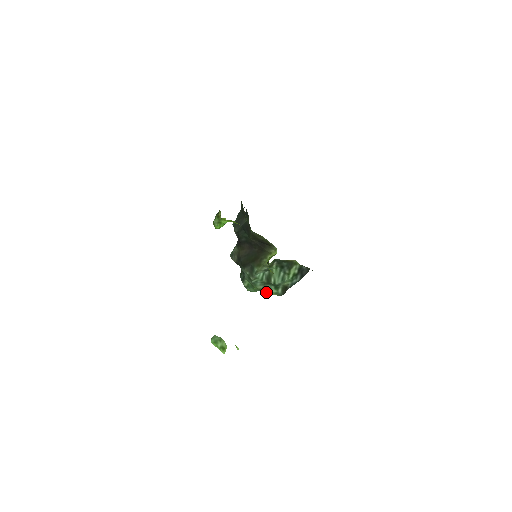
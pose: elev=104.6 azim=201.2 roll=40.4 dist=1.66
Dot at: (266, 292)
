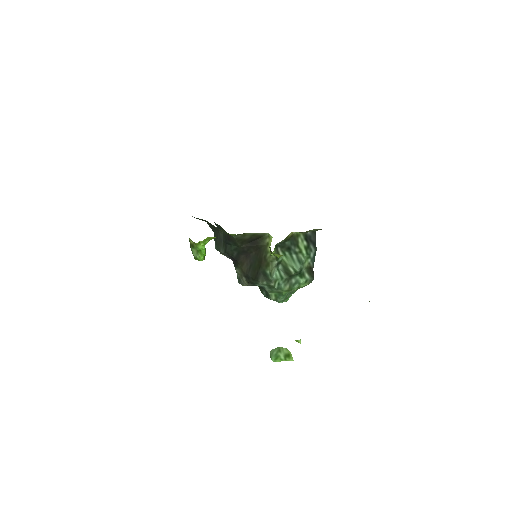
Dot at: occluded
